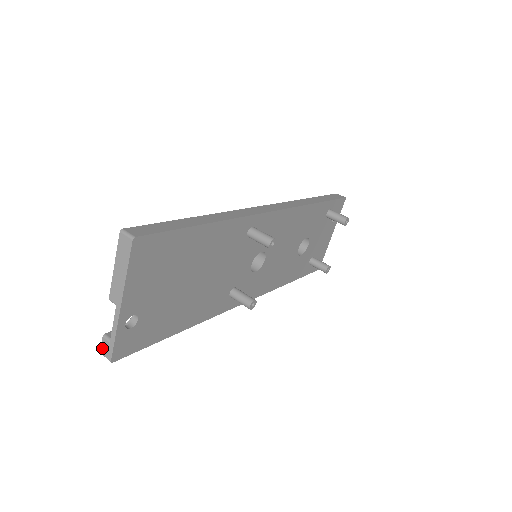
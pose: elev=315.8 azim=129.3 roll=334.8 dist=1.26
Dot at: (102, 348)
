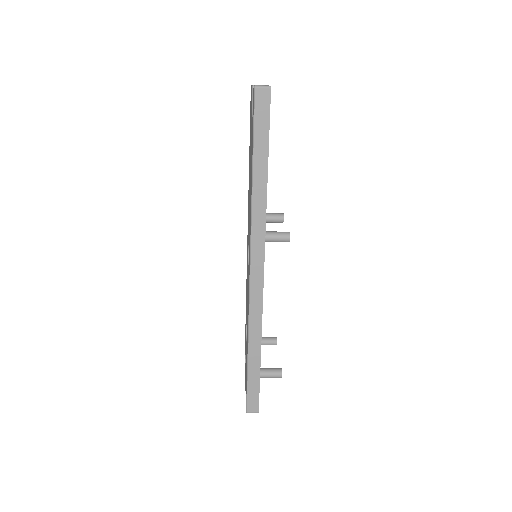
Dot at: (257, 85)
